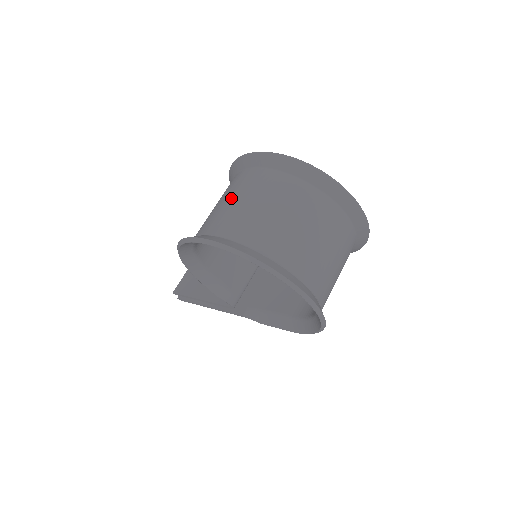
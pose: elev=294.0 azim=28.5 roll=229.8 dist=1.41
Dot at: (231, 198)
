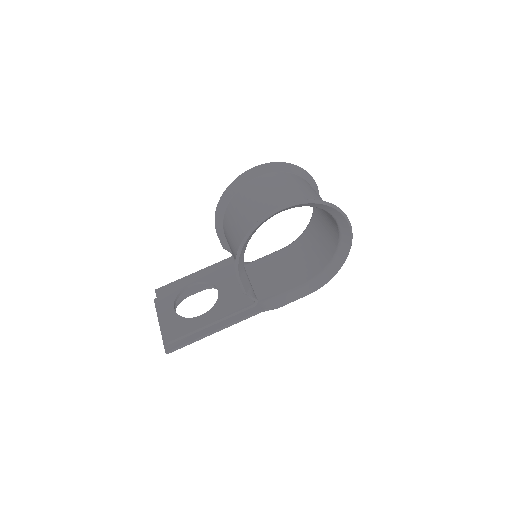
Dot at: (267, 191)
